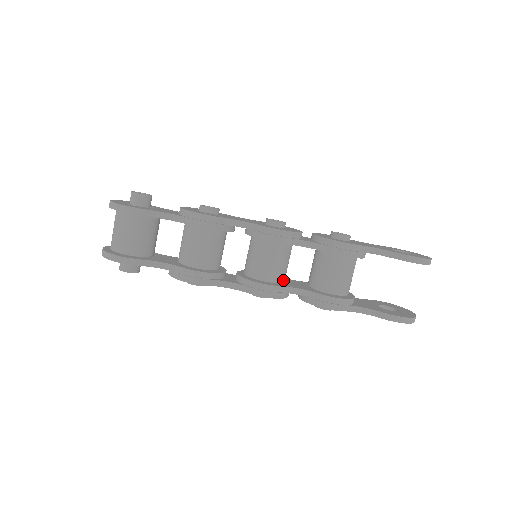
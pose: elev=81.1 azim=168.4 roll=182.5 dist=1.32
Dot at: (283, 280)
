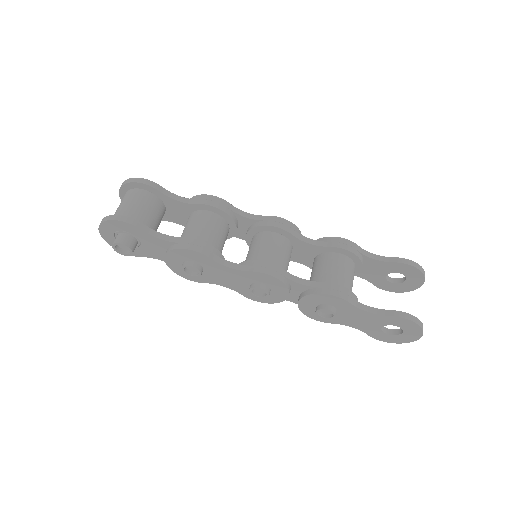
Dot at: occluded
